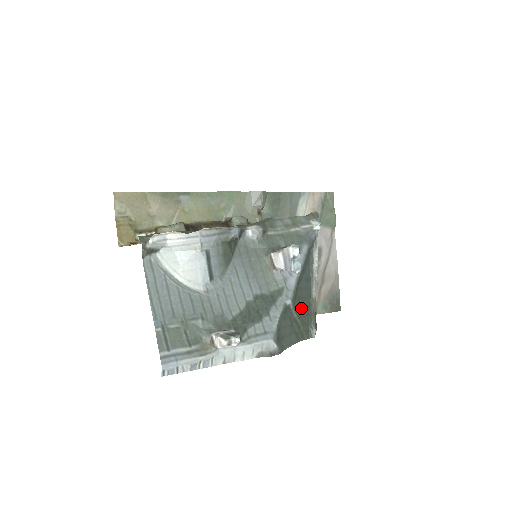
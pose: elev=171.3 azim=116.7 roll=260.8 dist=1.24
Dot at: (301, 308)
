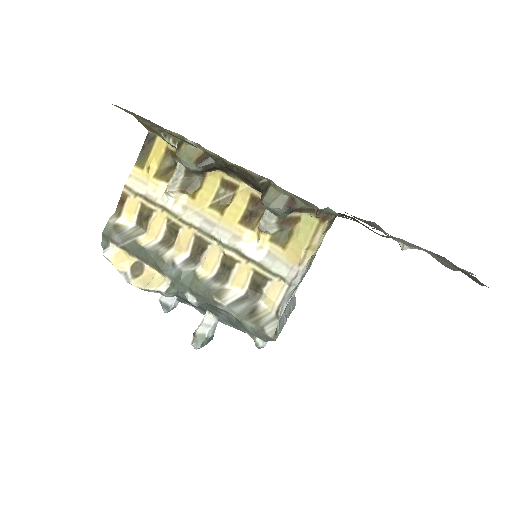
Dot at: occluded
